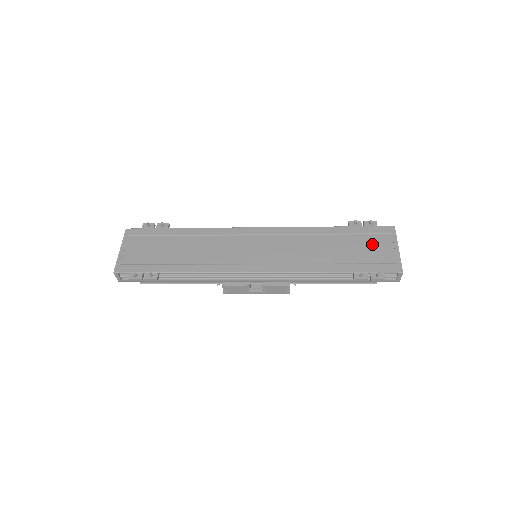
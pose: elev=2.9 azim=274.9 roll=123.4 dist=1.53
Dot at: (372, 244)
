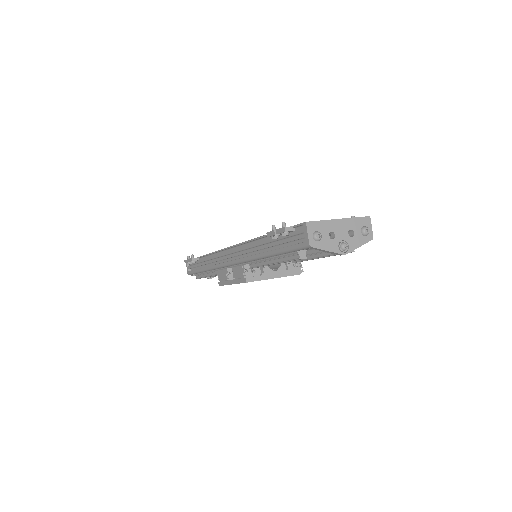
Dot at: occluded
